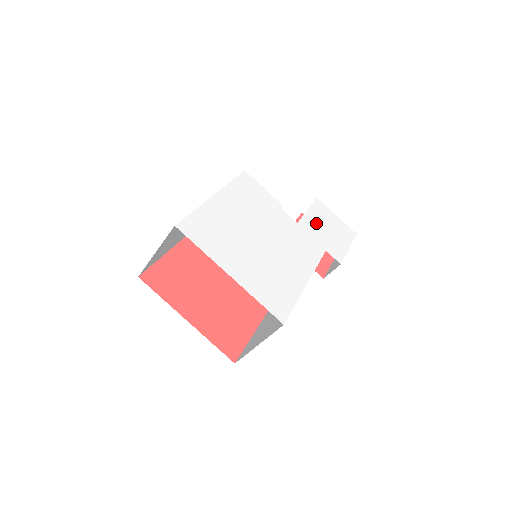
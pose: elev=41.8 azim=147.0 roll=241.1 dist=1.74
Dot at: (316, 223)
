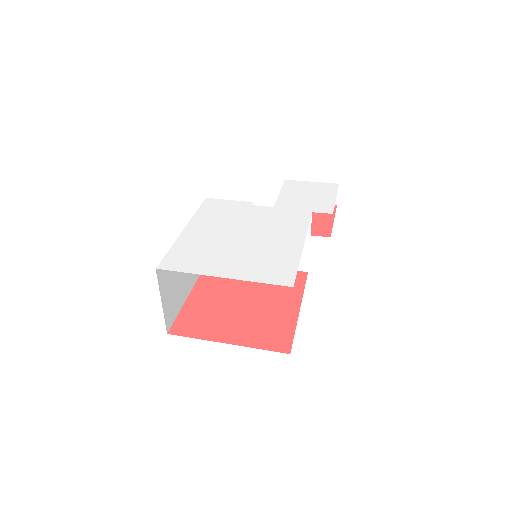
Dot at: (293, 198)
